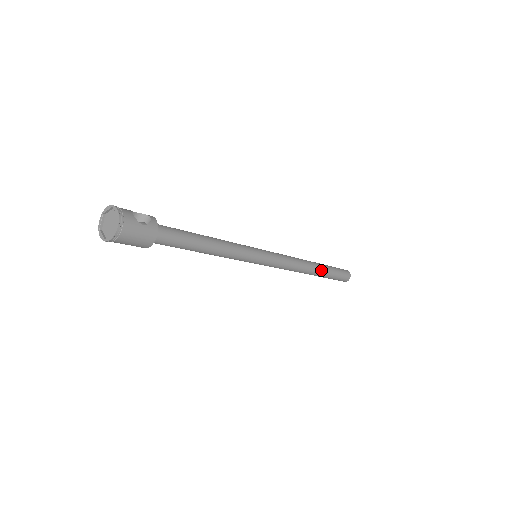
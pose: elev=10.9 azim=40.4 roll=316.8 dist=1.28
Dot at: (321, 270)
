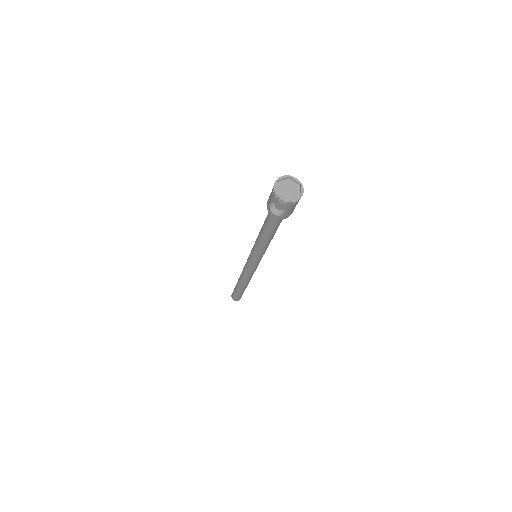
Dot at: occluded
